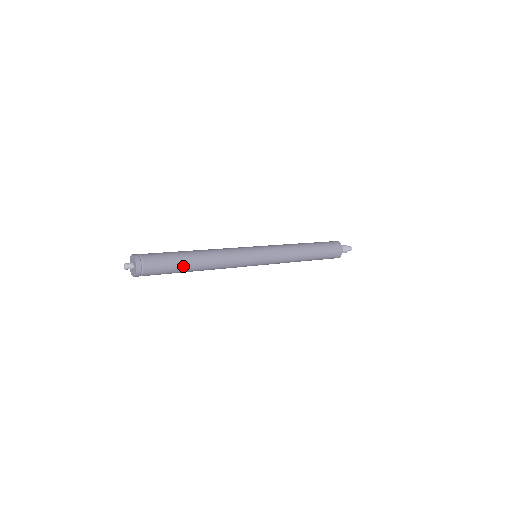
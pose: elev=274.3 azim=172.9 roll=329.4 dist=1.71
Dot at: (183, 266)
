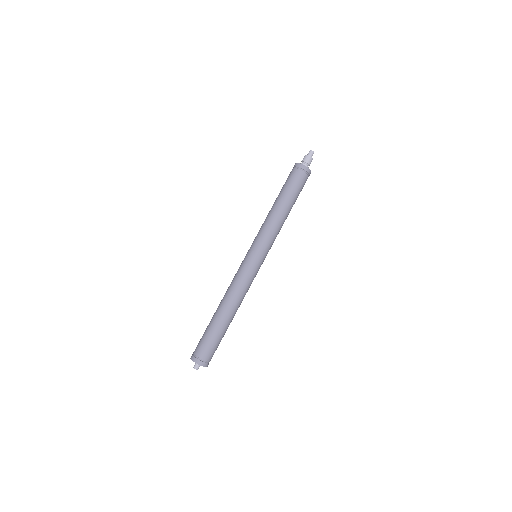
Dot at: (225, 330)
